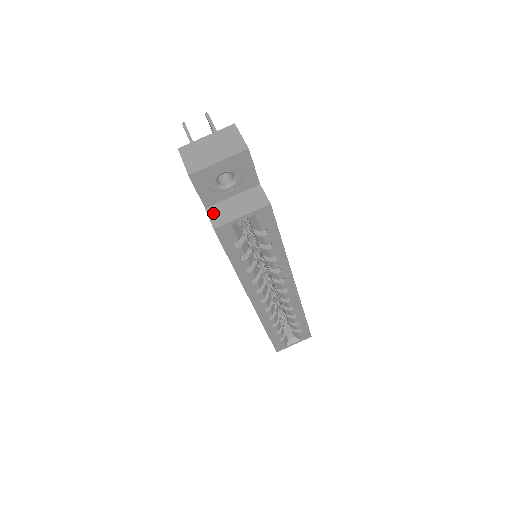
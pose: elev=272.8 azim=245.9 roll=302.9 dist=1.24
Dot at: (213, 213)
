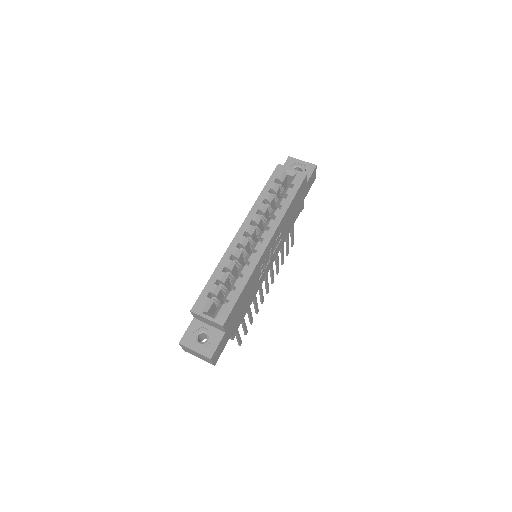
Dot at: occluded
